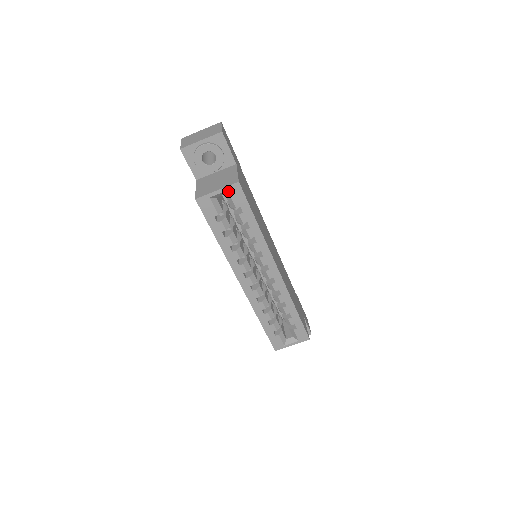
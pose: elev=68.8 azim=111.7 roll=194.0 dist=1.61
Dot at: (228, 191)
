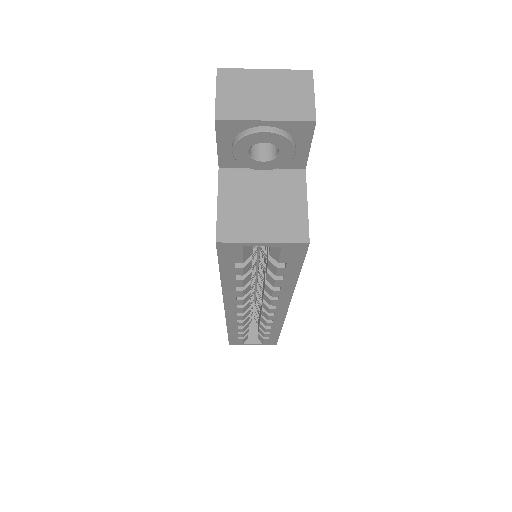
Dot at: (282, 247)
